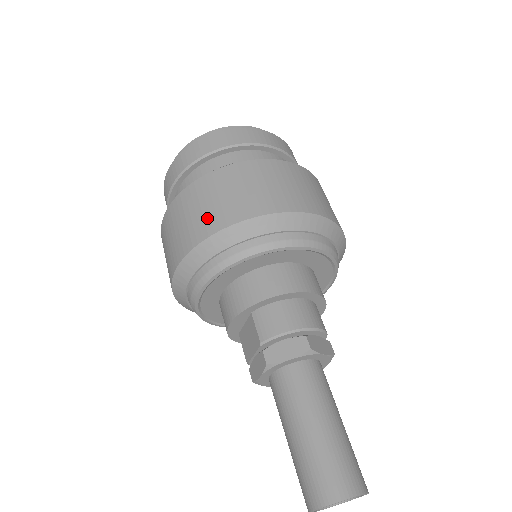
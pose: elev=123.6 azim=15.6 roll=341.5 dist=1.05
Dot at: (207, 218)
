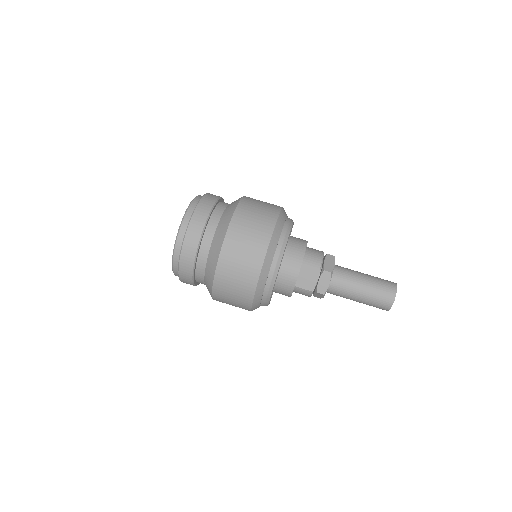
Dot at: (261, 229)
